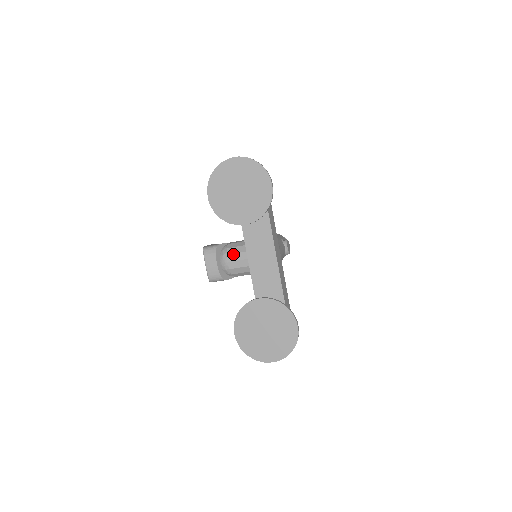
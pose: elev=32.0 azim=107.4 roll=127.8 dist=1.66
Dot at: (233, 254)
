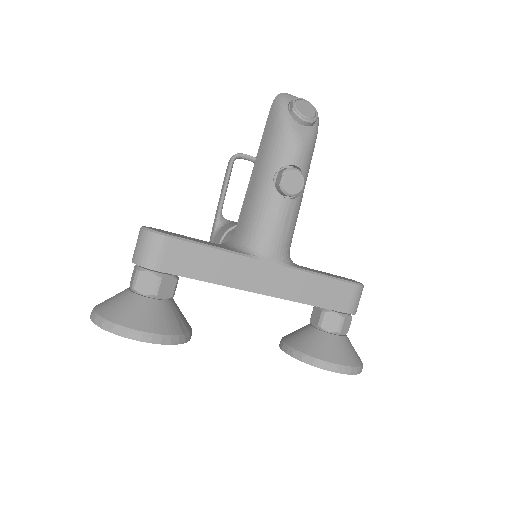
Dot at: occluded
